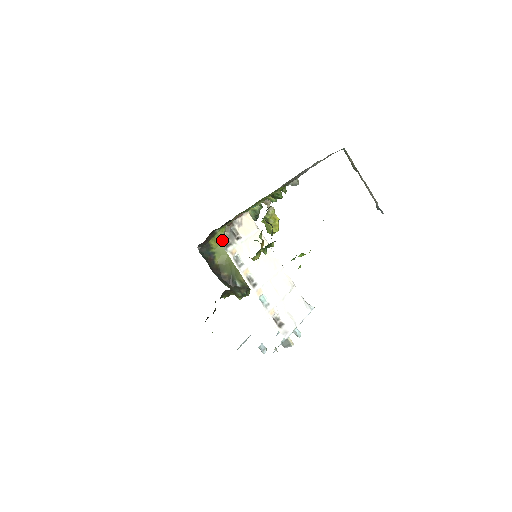
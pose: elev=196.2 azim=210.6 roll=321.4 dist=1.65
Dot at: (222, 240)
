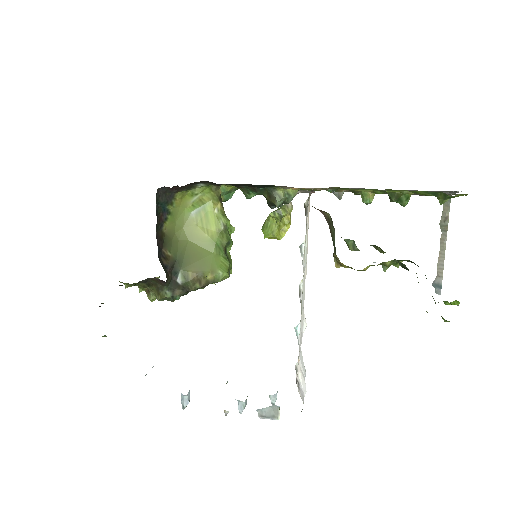
Dot at: (305, 208)
